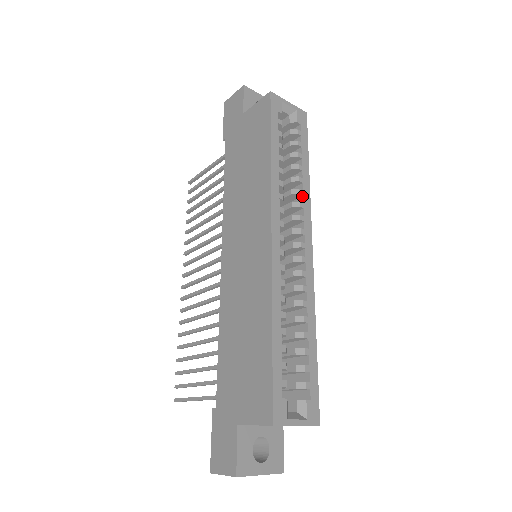
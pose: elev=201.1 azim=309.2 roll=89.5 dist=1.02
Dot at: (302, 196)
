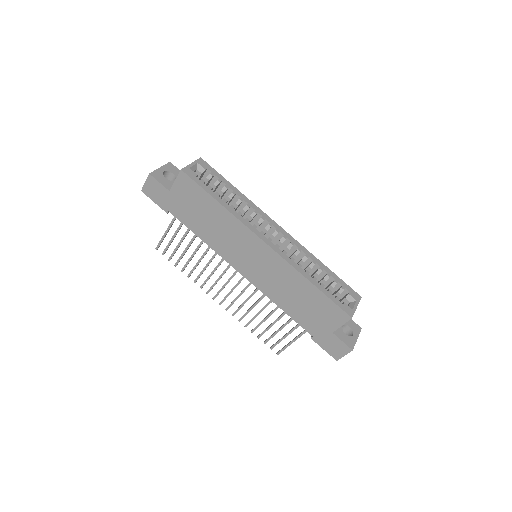
Dot at: (250, 207)
